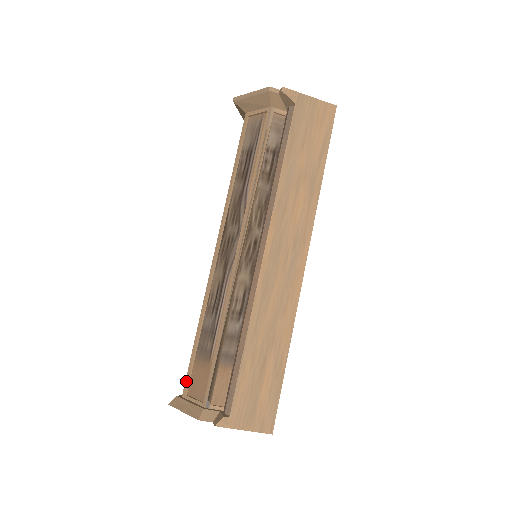
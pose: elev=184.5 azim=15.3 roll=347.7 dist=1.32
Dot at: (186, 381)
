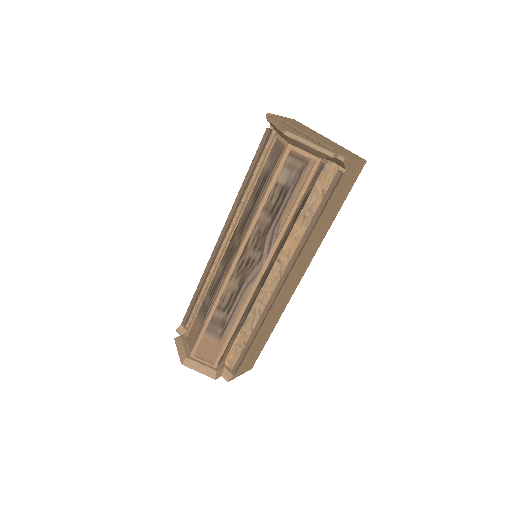
Dot at: (195, 348)
